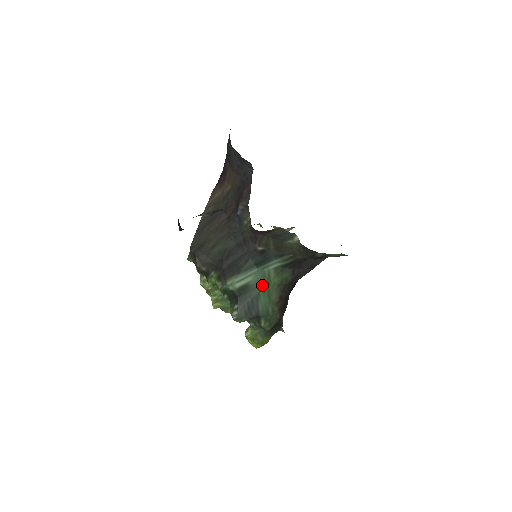
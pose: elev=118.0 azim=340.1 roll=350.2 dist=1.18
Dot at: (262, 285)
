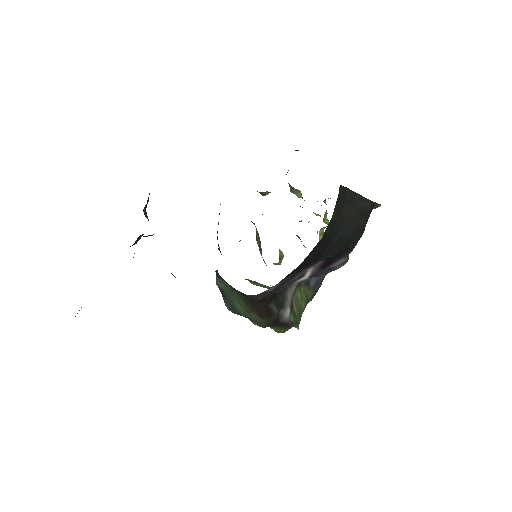
Dot at: (230, 294)
